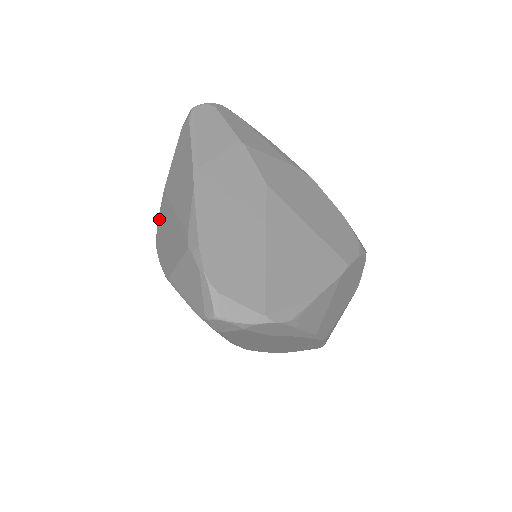
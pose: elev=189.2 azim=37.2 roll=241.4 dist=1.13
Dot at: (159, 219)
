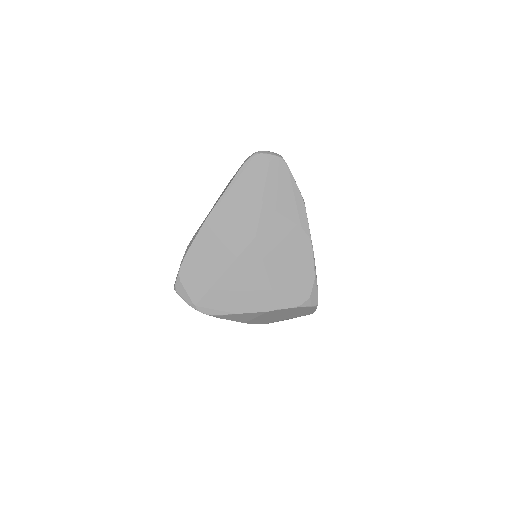
Dot at: occluded
